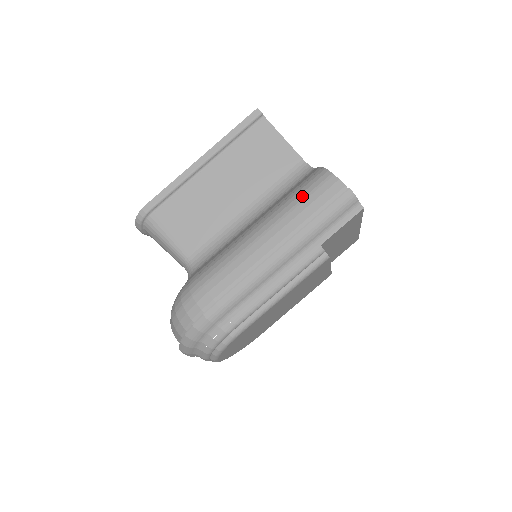
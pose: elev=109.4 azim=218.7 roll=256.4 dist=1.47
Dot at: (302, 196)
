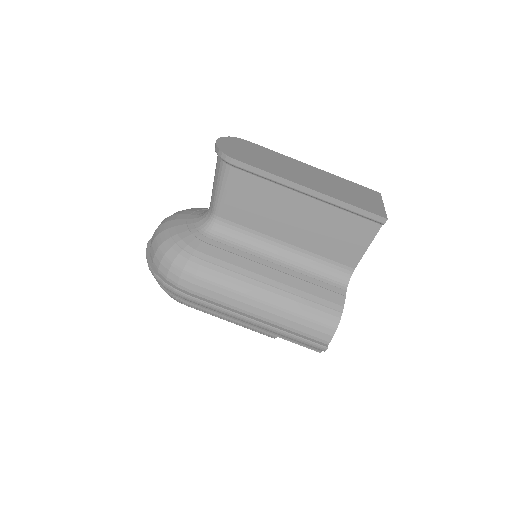
Dot at: (307, 315)
